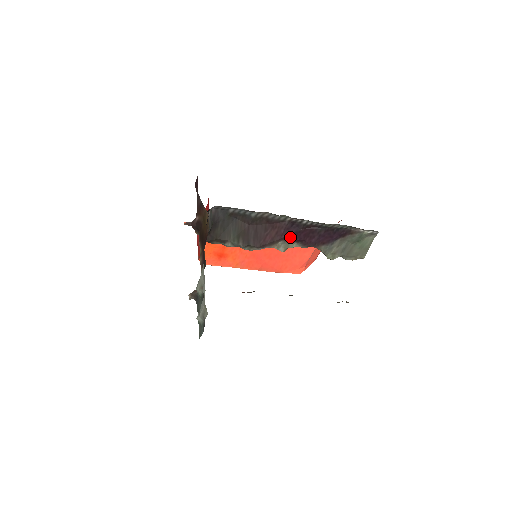
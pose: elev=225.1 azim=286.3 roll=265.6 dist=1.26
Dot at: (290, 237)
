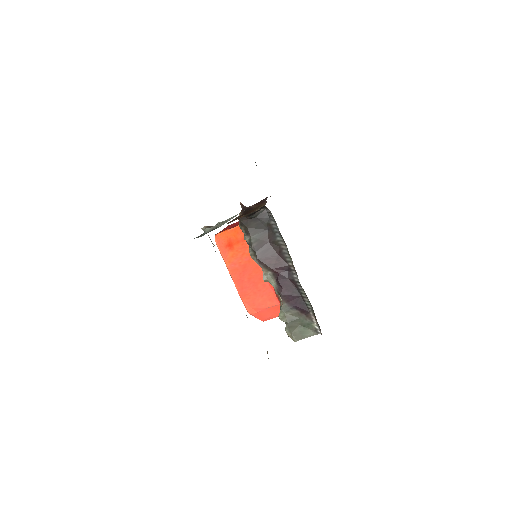
Dot at: (278, 276)
